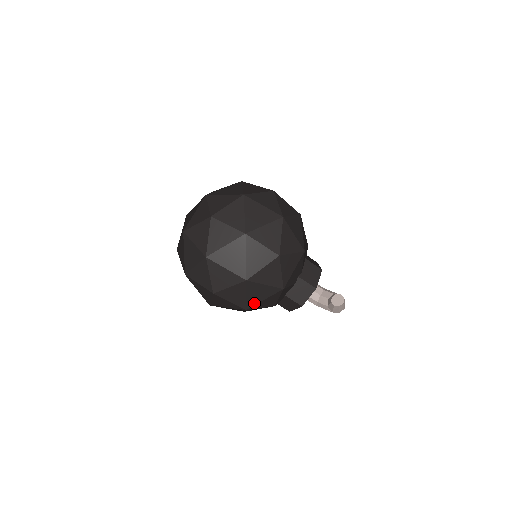
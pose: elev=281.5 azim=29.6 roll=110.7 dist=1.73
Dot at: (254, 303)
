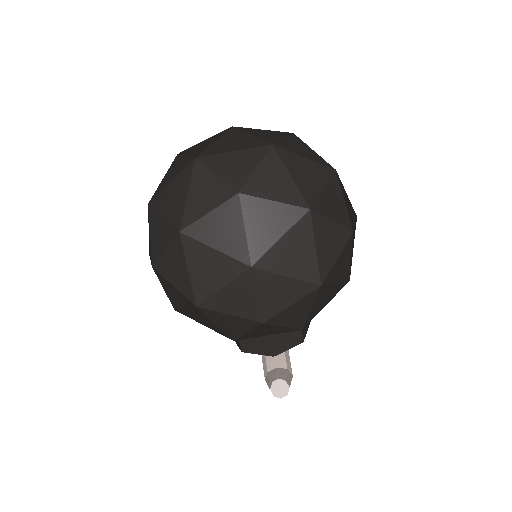
Dot at: (189, 316)
